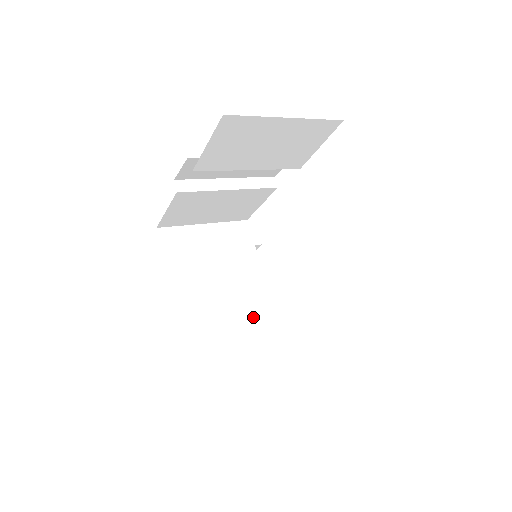
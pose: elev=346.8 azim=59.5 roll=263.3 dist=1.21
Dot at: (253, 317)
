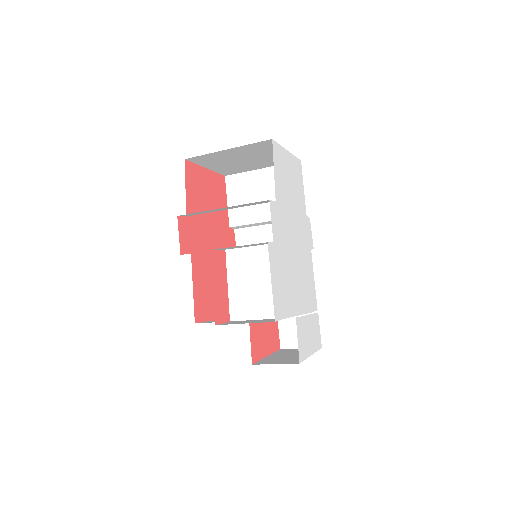
Dot at: occluded
